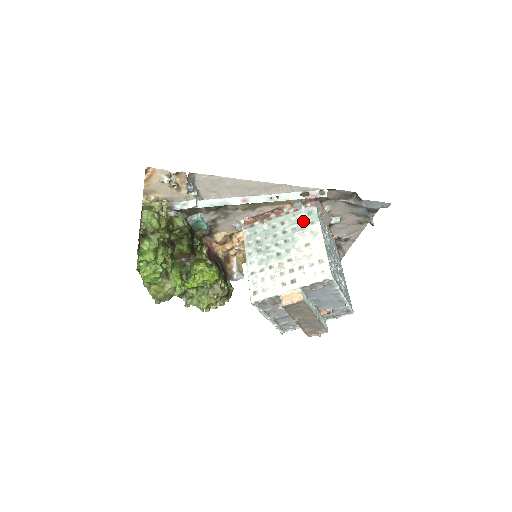
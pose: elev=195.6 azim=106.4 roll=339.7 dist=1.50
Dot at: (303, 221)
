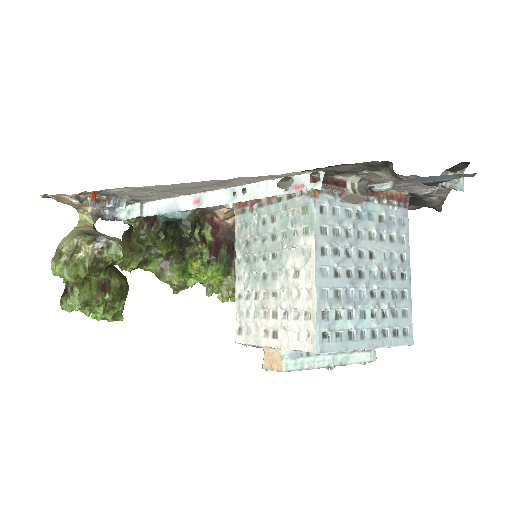
Dot at: (294, 225)
